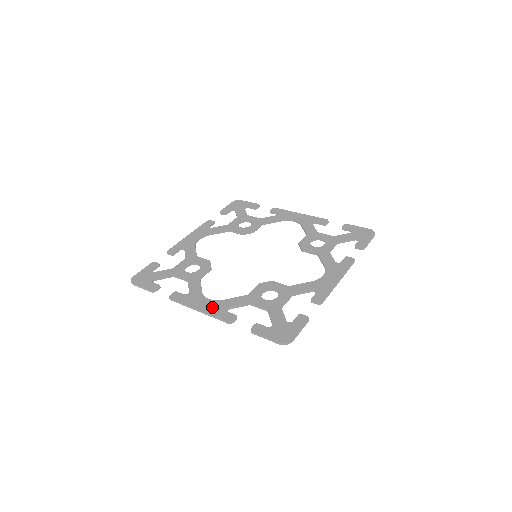
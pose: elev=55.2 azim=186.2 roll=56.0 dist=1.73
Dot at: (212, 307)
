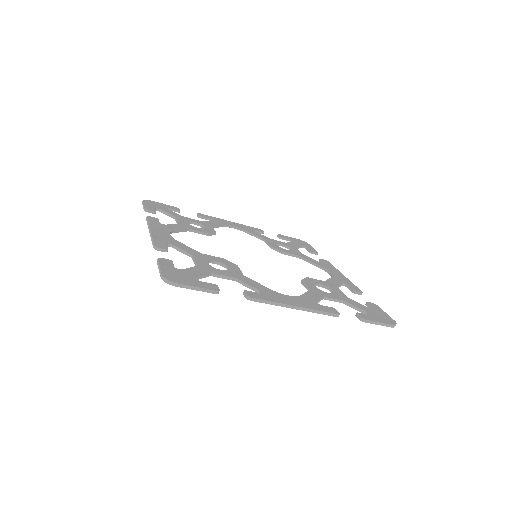
Dot at: (304, 303)
